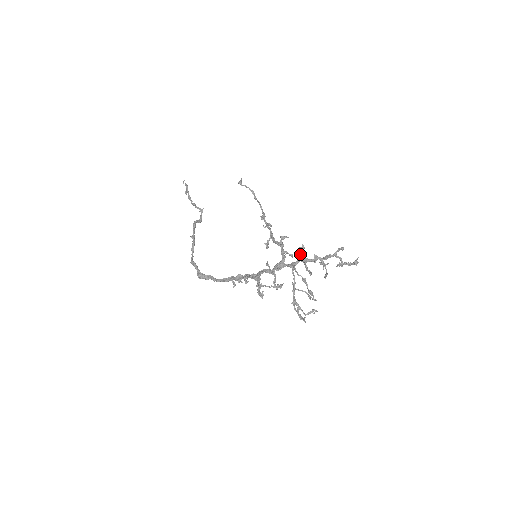
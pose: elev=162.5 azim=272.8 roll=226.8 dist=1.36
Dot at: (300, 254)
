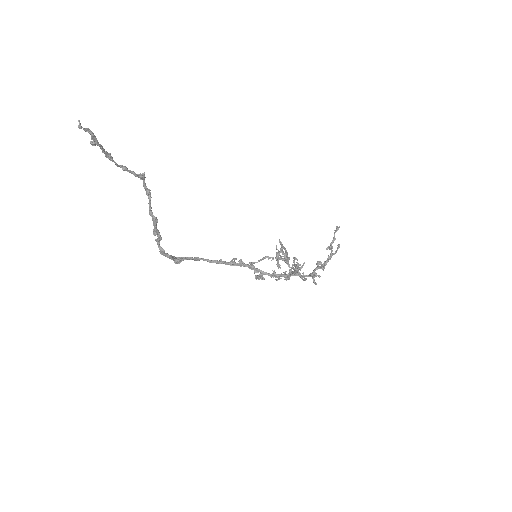
Dot at: occluded
